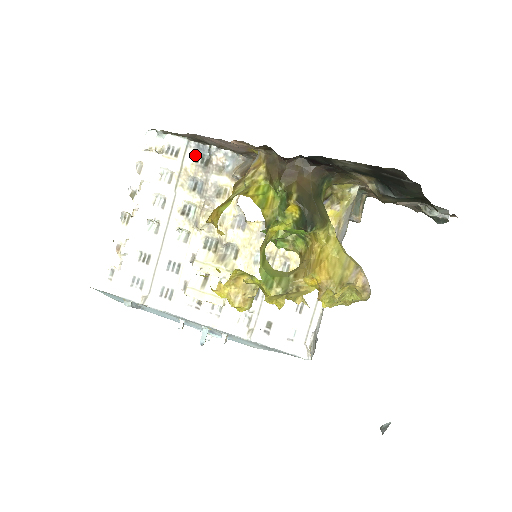
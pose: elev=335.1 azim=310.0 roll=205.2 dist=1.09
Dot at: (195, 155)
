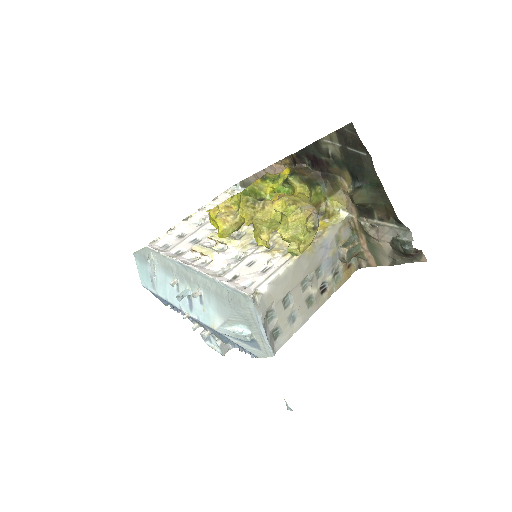
Dot at: occluded
